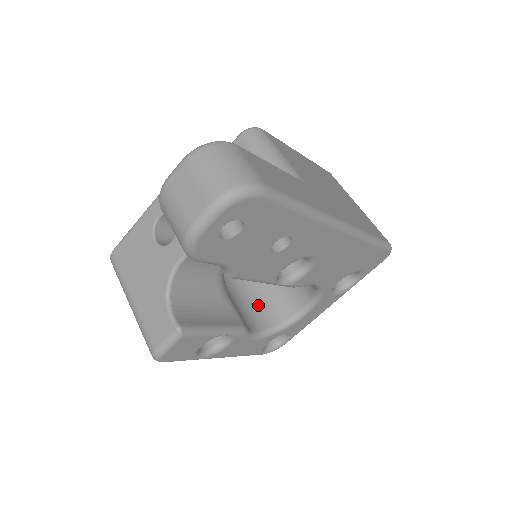
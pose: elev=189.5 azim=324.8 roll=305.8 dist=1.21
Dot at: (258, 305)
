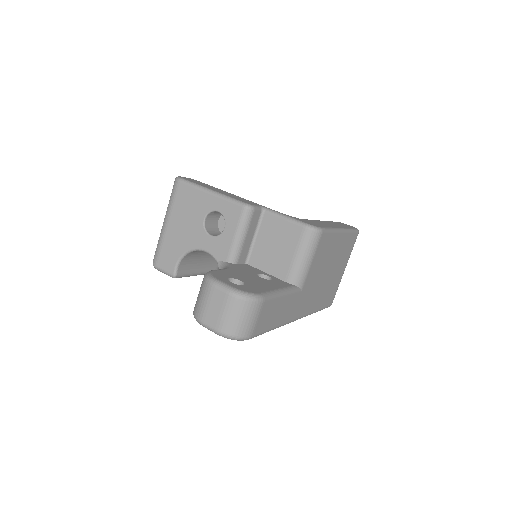
Dot at: occluded
